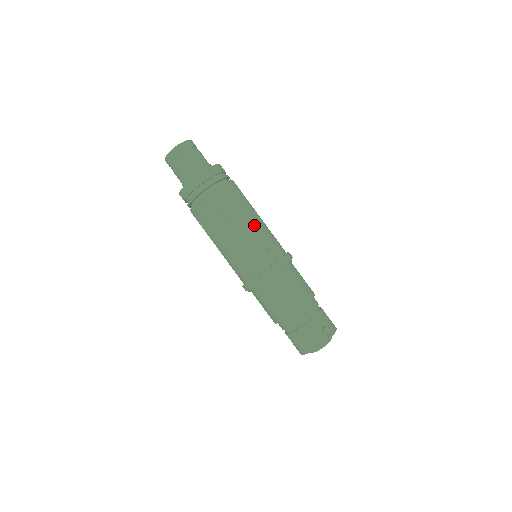
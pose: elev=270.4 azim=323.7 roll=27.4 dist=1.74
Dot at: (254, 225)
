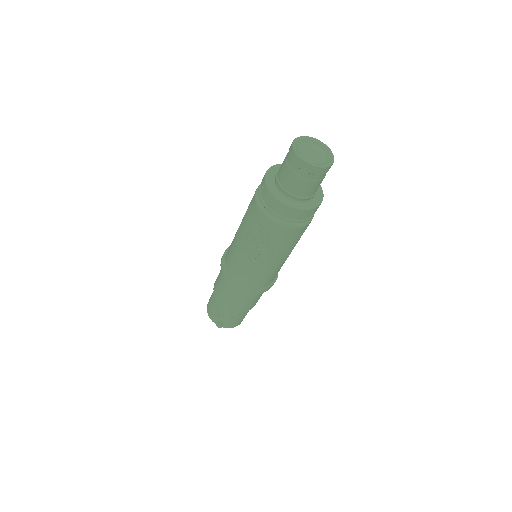
Dot at: (261, 261)
